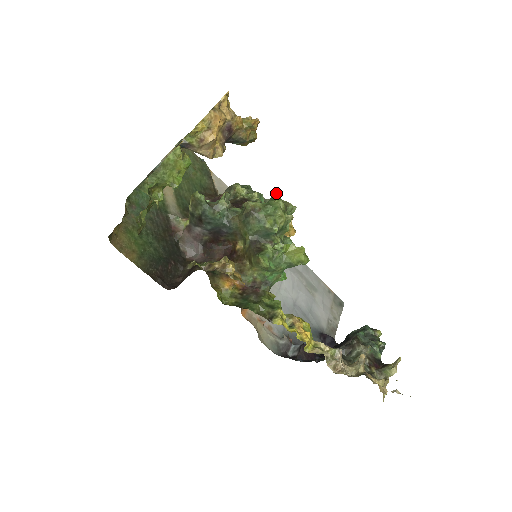
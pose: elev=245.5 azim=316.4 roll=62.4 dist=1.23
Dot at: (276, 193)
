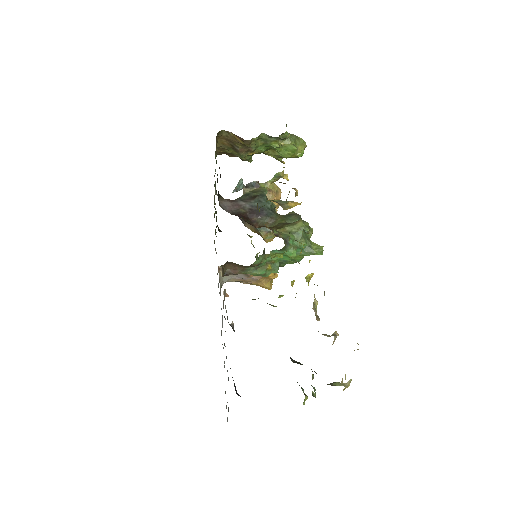
Dot at: occluded
